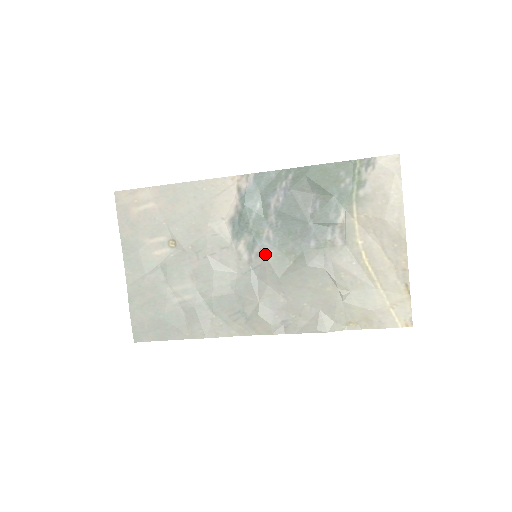
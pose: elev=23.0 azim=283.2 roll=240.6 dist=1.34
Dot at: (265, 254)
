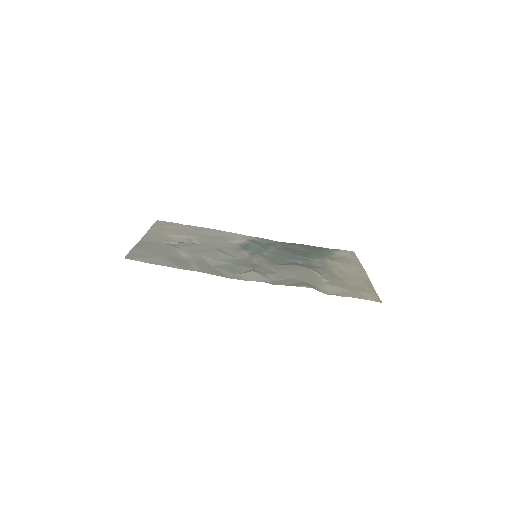
Dot at: (263, 257)
